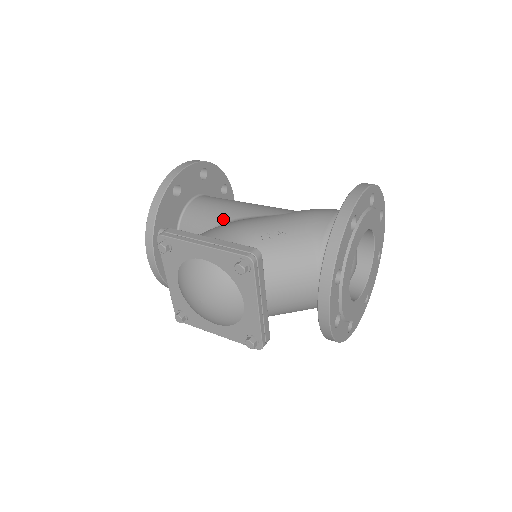
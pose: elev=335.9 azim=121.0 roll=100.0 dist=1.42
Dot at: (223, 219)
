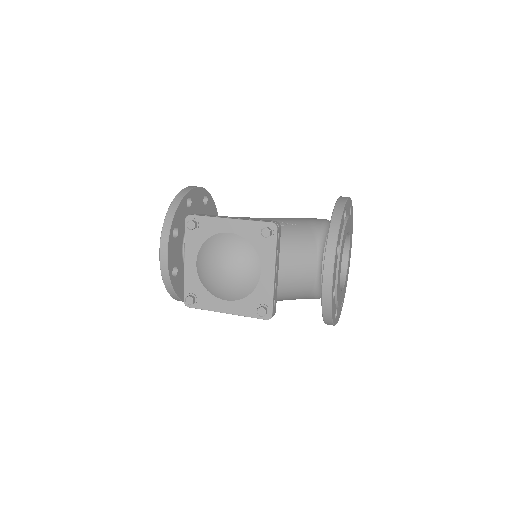
Dot at: occluded
